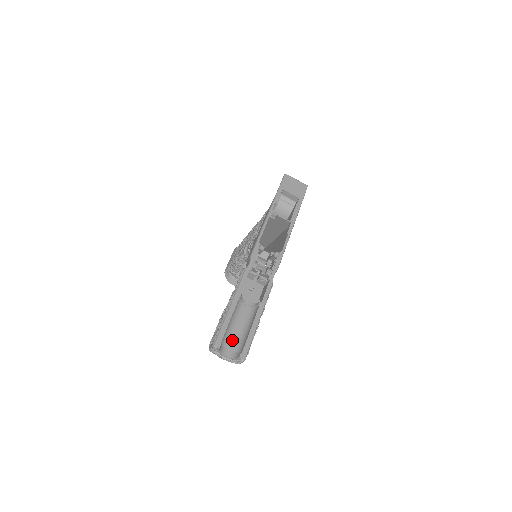
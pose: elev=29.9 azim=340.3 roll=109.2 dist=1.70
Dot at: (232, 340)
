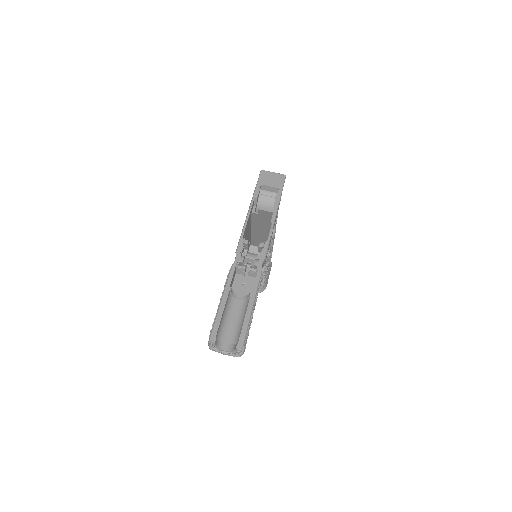
Dot at: (229, 334)
